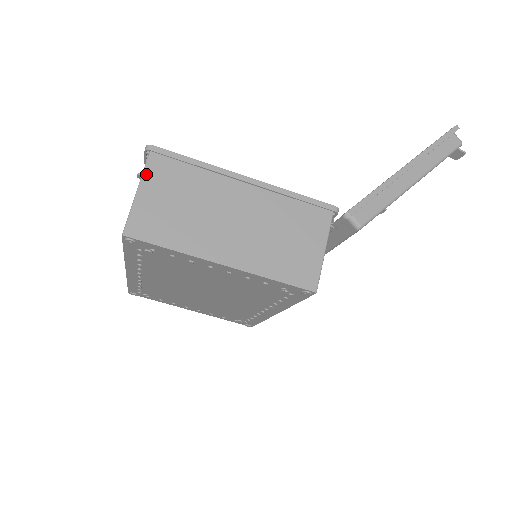
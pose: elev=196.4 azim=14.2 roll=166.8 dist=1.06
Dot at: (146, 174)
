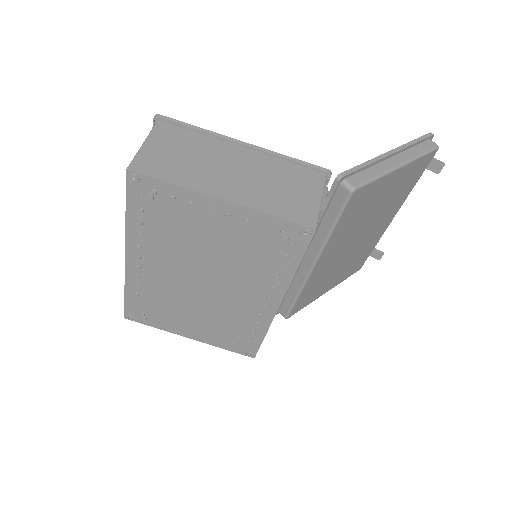
Dot at: (153, 133)
